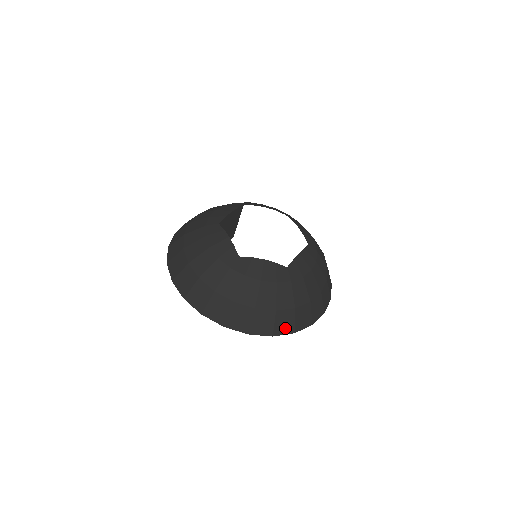
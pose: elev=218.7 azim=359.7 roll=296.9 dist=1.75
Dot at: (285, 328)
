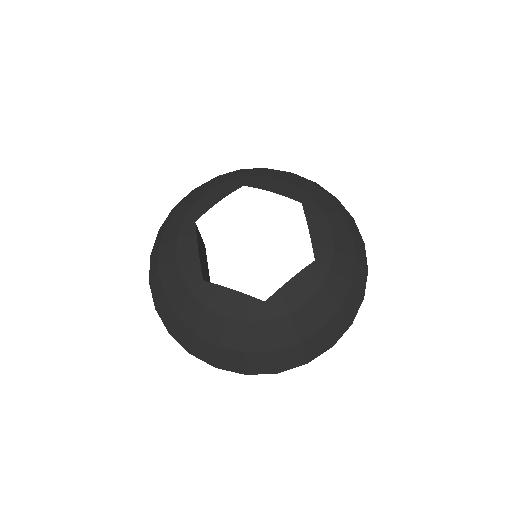
Dot at: (355, 306)
